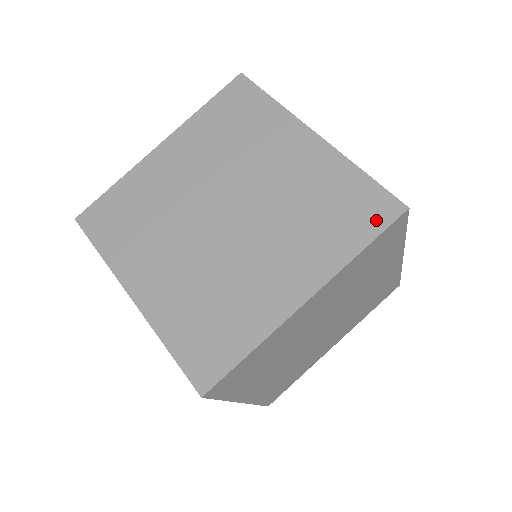
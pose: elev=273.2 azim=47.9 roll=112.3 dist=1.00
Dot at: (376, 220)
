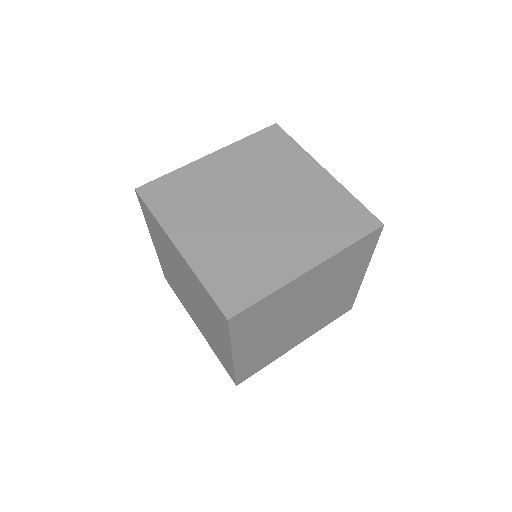
Dot at: (223, 323)
